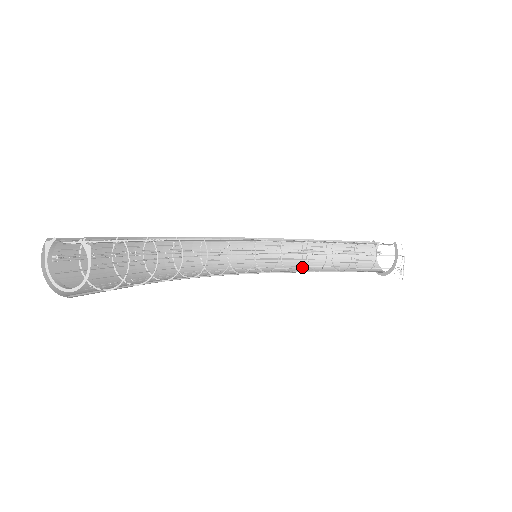
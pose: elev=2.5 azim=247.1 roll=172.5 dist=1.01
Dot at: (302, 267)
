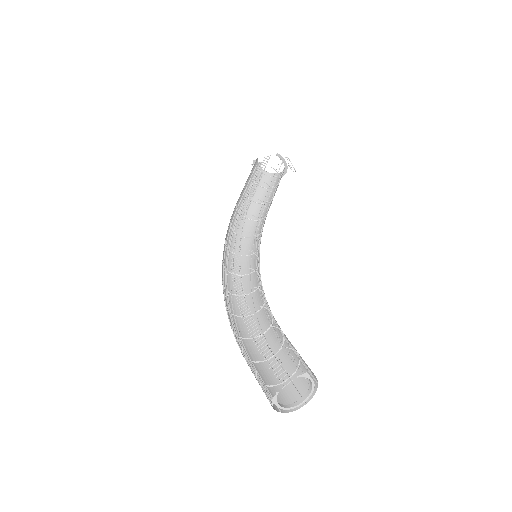
Dot at: (249, 225)
